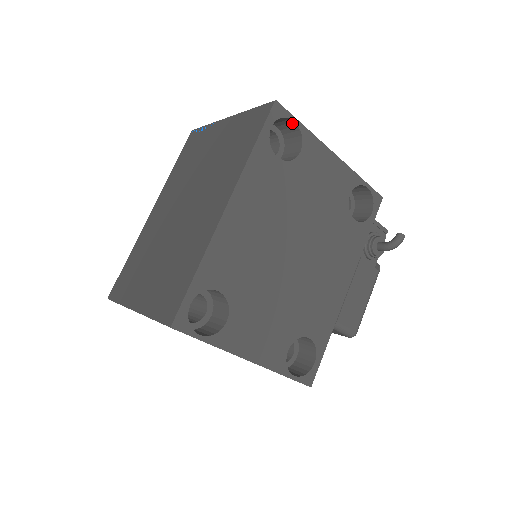
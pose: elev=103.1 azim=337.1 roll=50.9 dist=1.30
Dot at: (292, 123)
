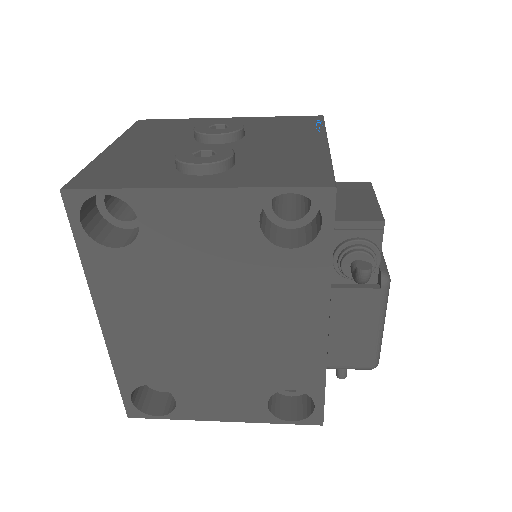
Dot at: (107, 192)
